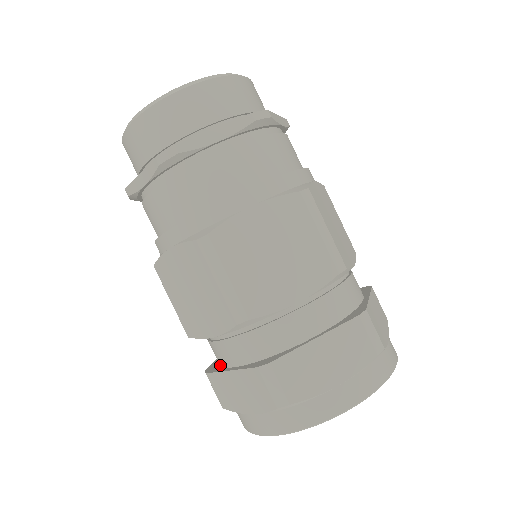
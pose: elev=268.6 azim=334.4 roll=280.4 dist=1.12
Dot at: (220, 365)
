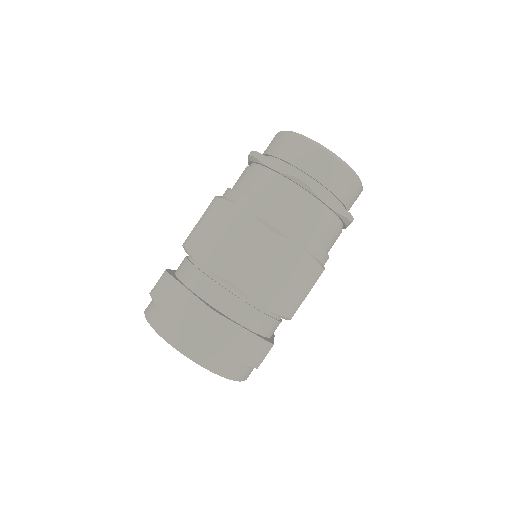
Dot at: occluded
